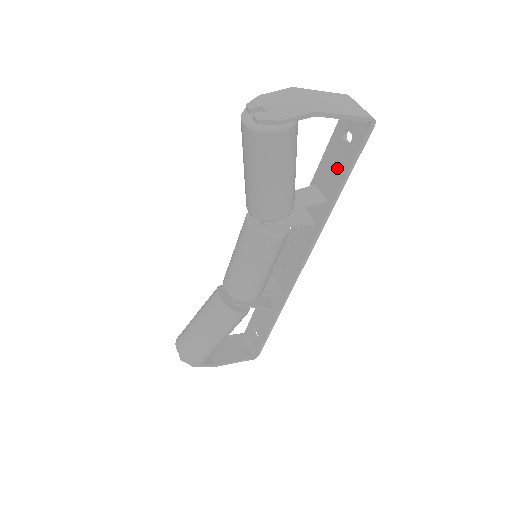
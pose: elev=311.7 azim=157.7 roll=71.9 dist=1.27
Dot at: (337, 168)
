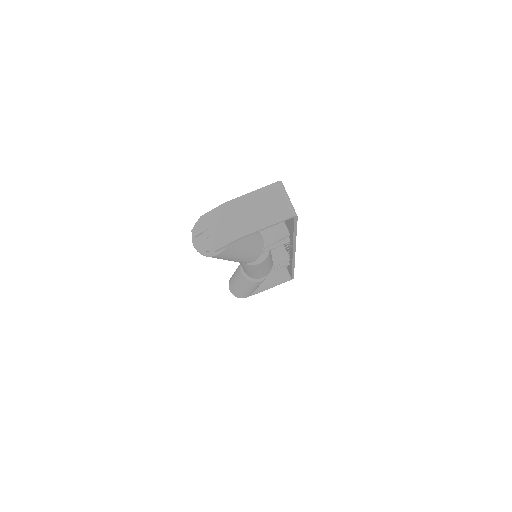
Dot at: (288, 221)
